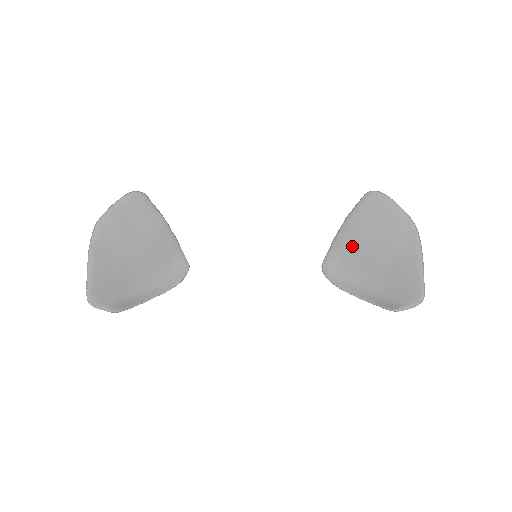
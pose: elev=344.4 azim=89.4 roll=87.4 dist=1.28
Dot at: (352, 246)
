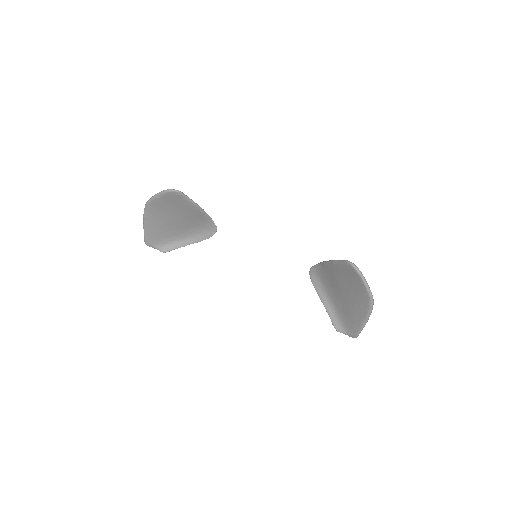
Dot at: (330, 276)
